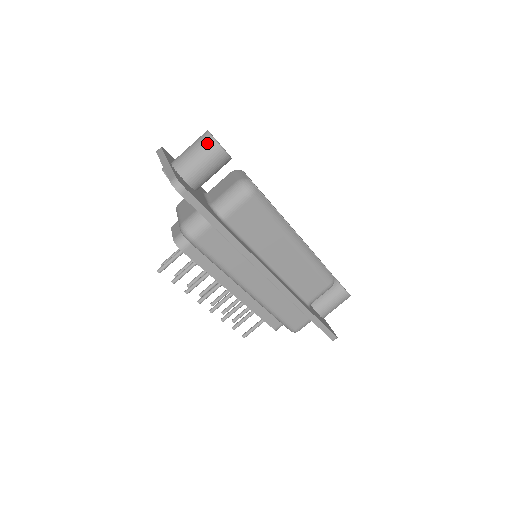
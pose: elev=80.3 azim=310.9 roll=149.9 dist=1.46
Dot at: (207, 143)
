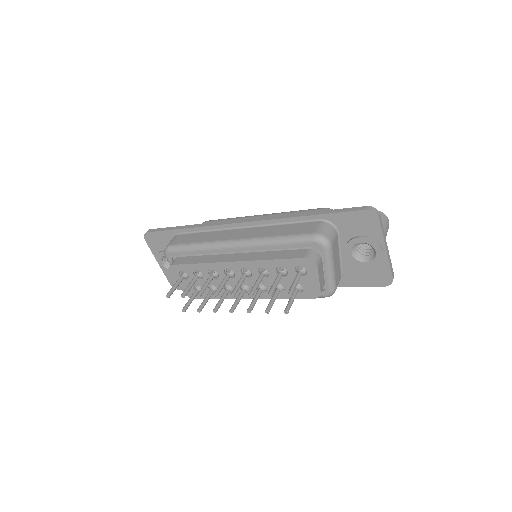
Dot at: occluded
